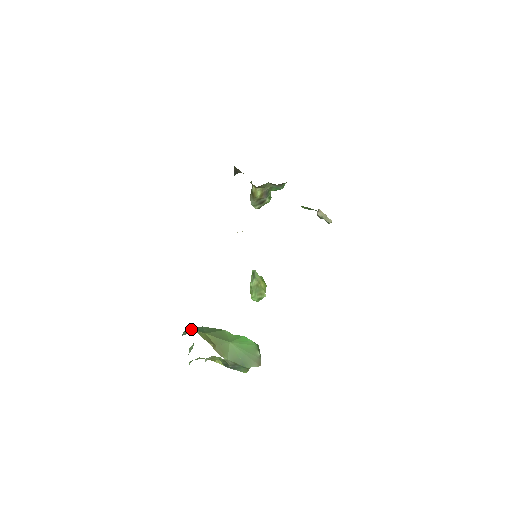
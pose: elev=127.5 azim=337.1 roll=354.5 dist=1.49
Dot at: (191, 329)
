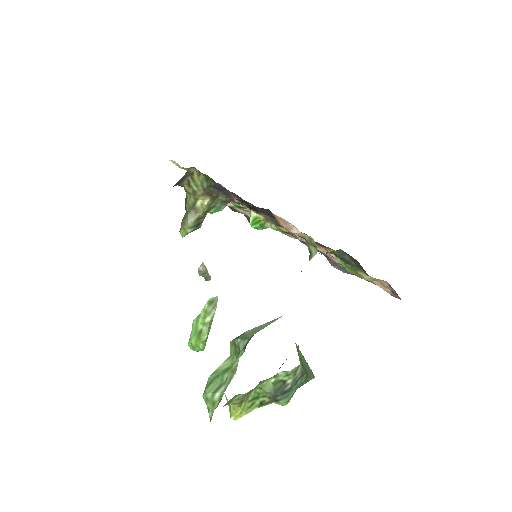
Dot at: occluded
